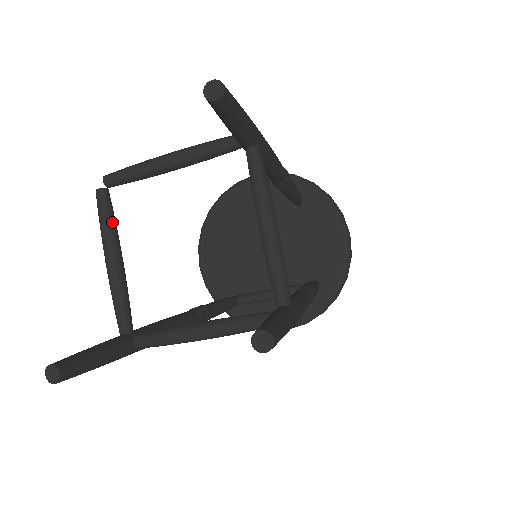
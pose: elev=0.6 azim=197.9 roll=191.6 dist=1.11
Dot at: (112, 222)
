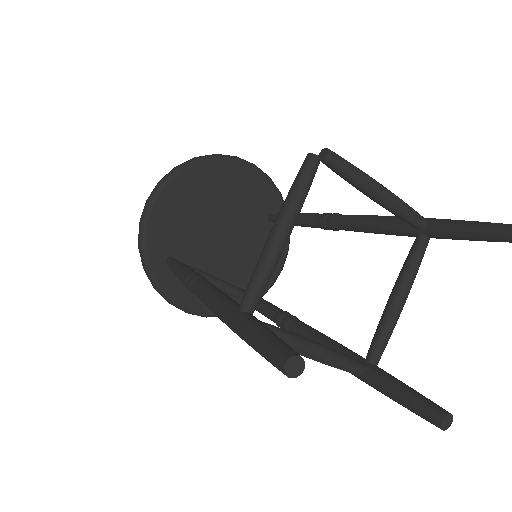
Dot at: occluded
